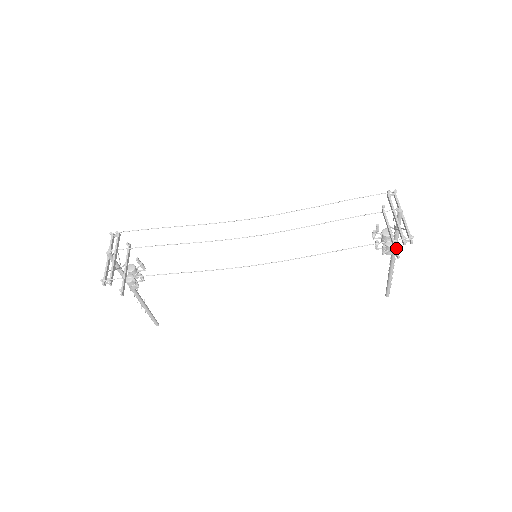
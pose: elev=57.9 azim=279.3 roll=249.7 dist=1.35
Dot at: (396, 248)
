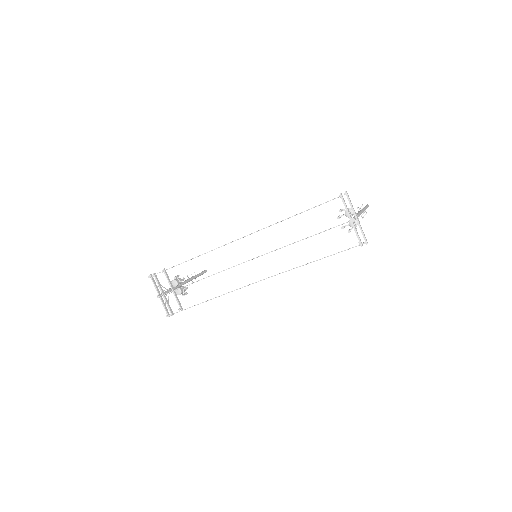
Dot at: occluded
